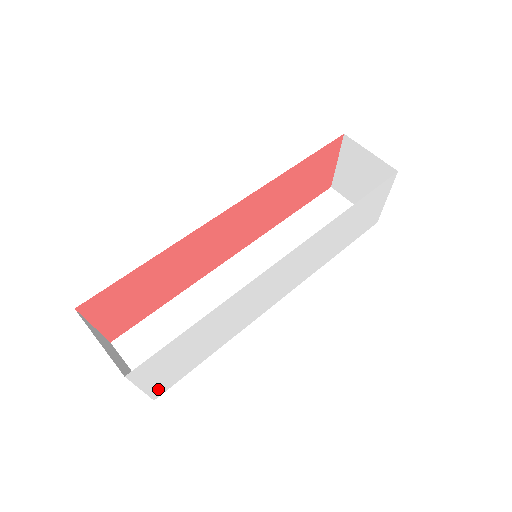
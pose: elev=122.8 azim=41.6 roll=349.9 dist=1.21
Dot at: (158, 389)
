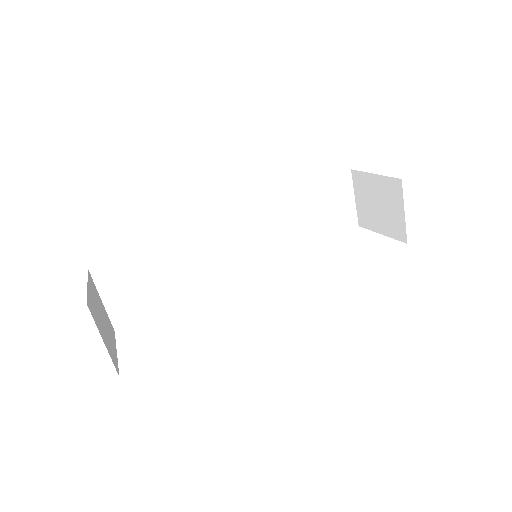
Dot at: occluded
